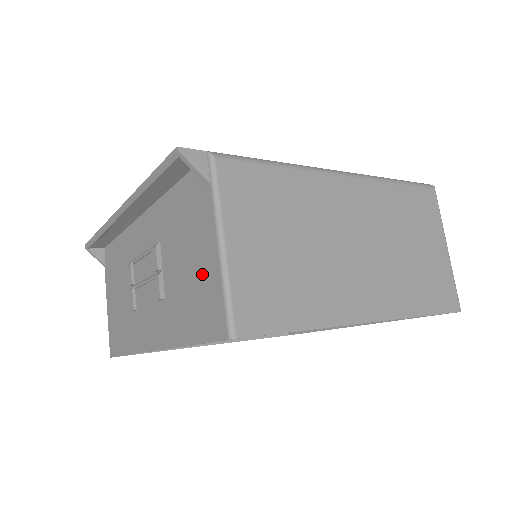
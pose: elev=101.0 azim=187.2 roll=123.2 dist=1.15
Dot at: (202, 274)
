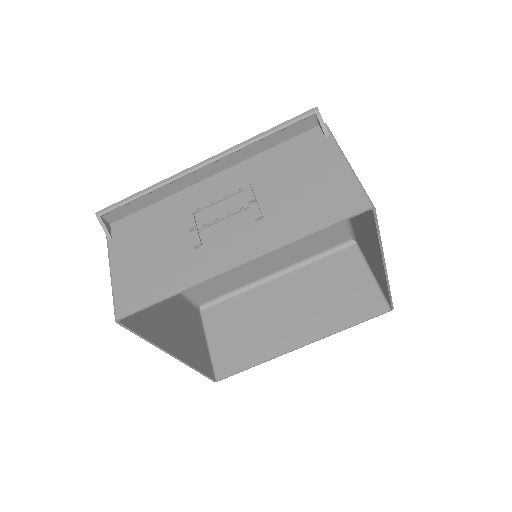
Dot at: (327, 183)
